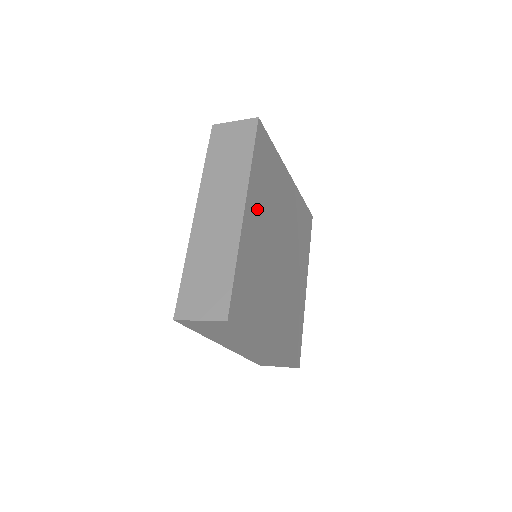
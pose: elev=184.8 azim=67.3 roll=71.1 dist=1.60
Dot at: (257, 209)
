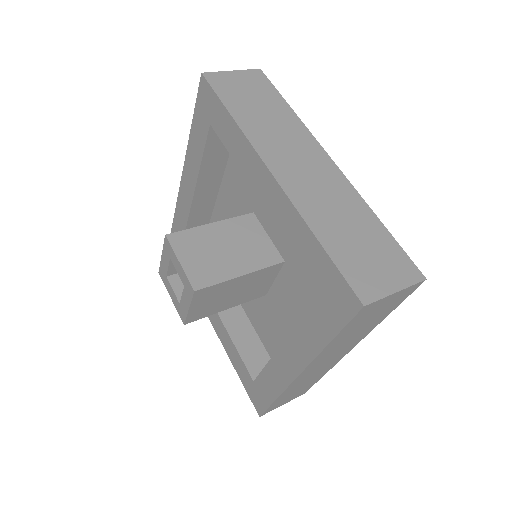
Dot at: occluded
